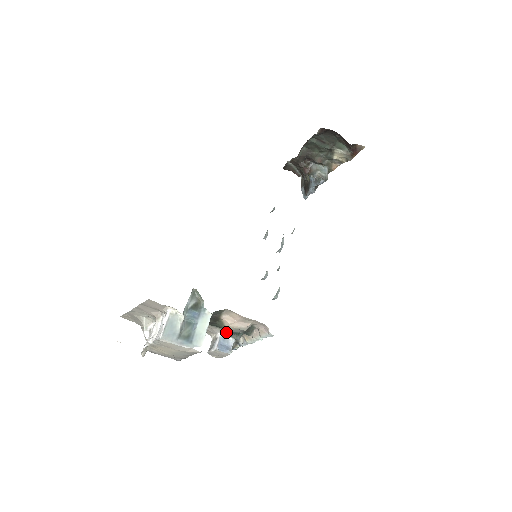
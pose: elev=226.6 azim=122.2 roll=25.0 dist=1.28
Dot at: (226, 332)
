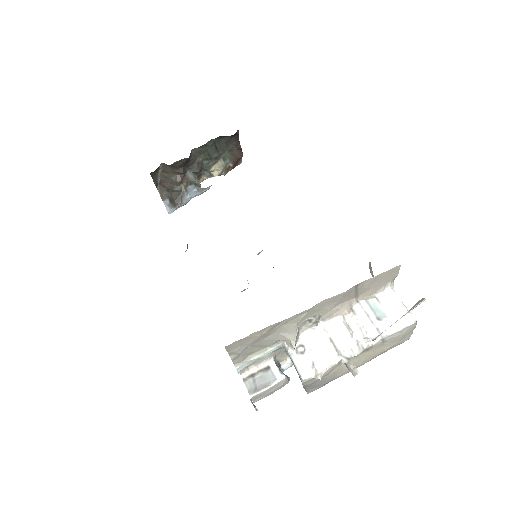
Dot at: (279, 353)
